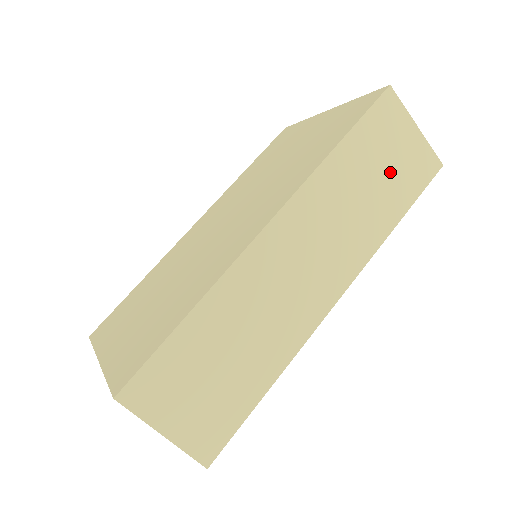
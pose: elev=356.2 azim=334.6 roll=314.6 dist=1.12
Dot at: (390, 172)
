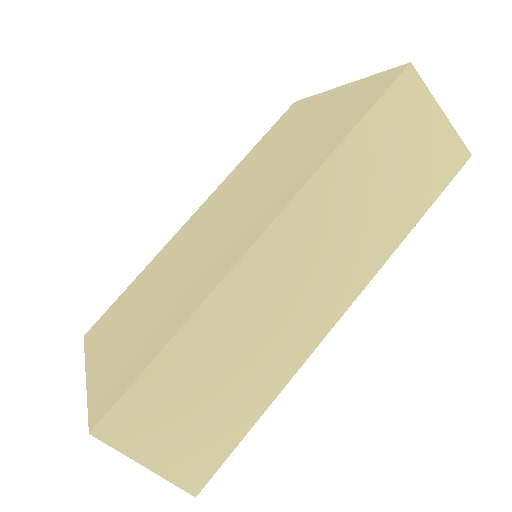
Dot at: (407, 167)
